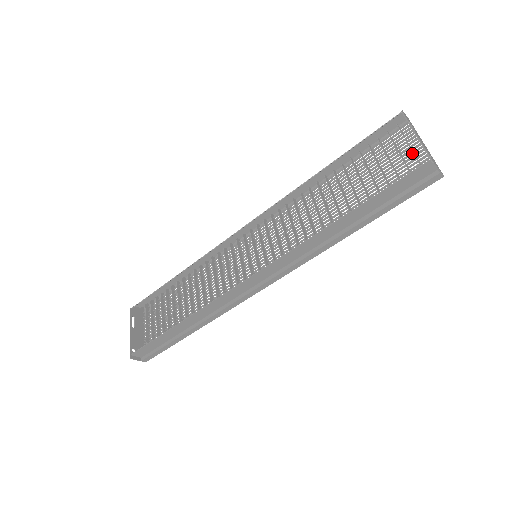
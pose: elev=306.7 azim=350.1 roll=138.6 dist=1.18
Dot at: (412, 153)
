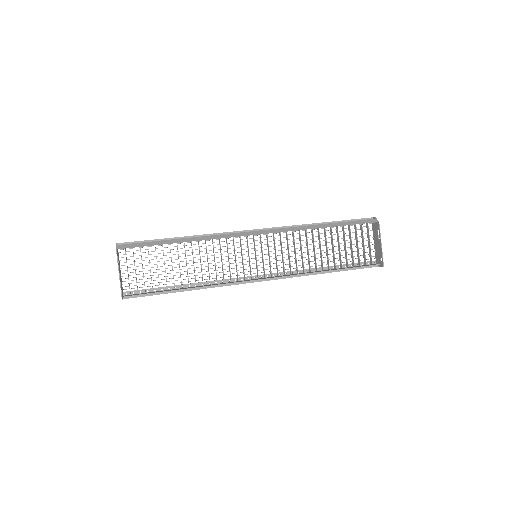
Dot at: (368, 243)
